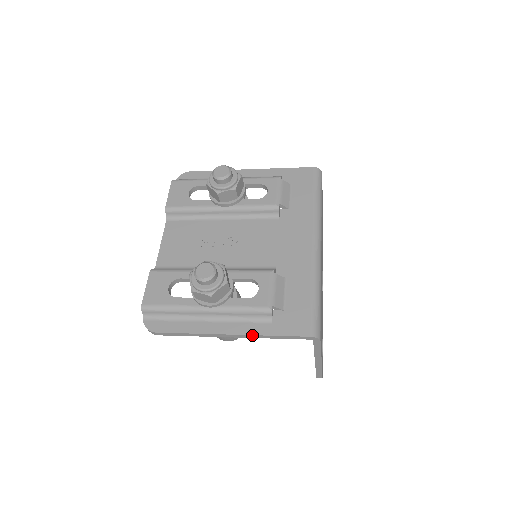
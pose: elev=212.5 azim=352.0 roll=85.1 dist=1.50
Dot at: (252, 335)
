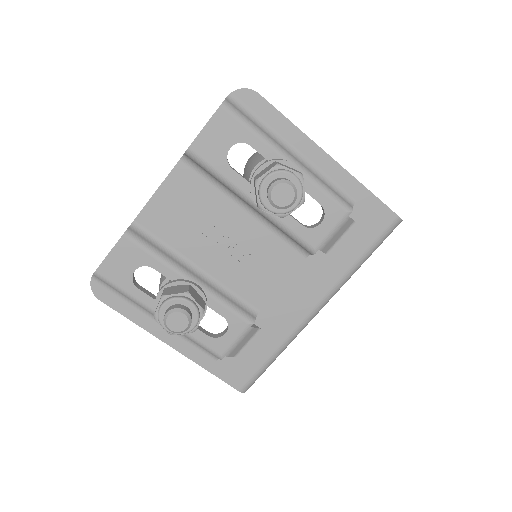
Dot at: occluded
